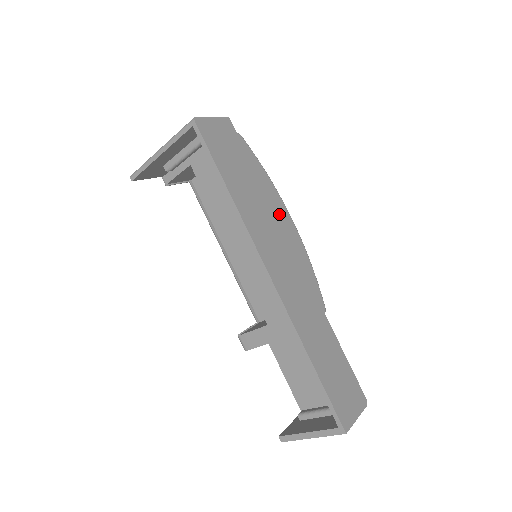
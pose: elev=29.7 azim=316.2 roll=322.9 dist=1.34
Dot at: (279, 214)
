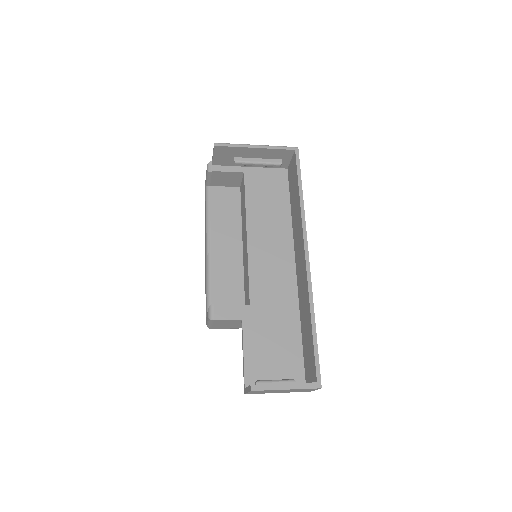
Dot at: occluded
